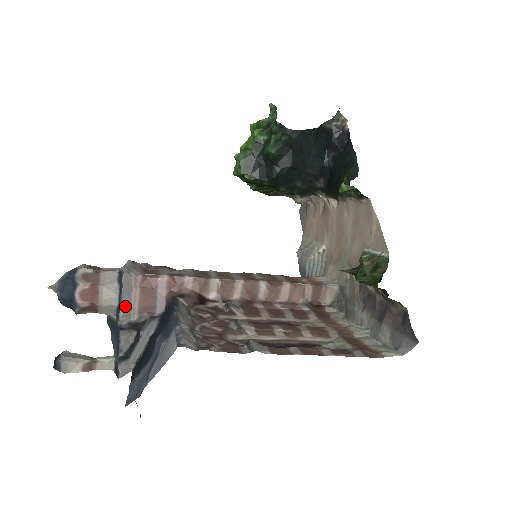
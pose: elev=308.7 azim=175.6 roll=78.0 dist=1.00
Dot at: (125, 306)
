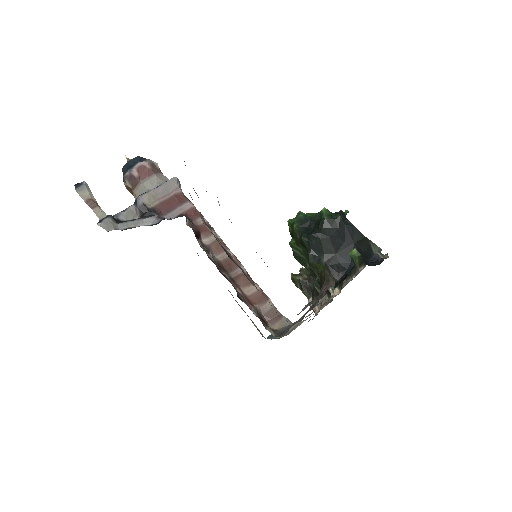
Dot at: (154, 193)
